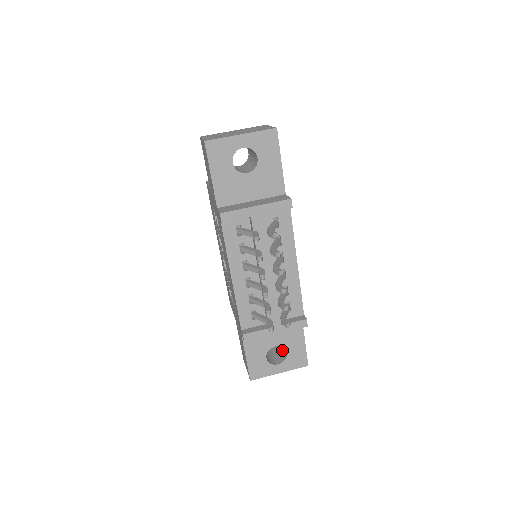
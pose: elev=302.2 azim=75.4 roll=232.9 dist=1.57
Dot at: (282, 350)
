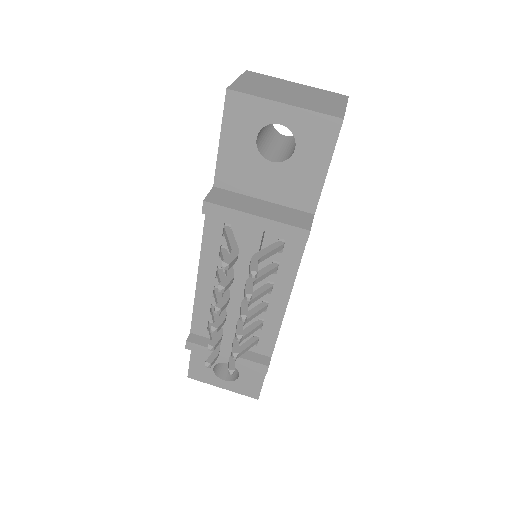
Dot at: occluded
